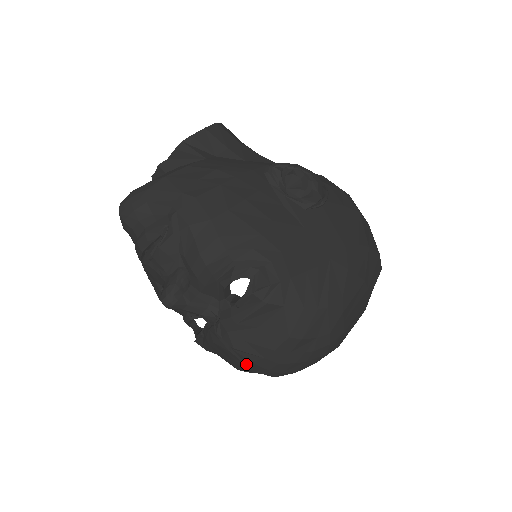
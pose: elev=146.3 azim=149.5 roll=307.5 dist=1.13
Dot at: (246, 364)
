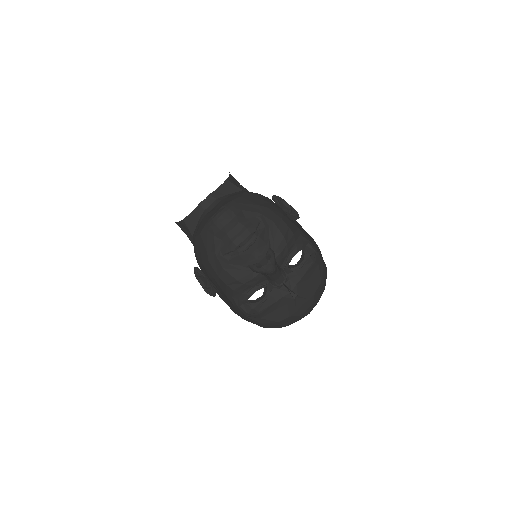
Dot at: (296, 309)
